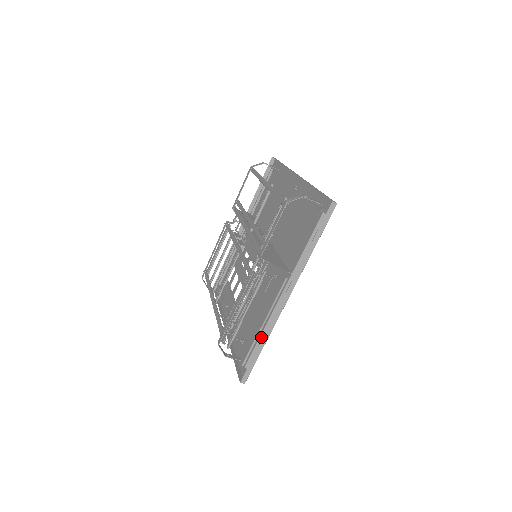
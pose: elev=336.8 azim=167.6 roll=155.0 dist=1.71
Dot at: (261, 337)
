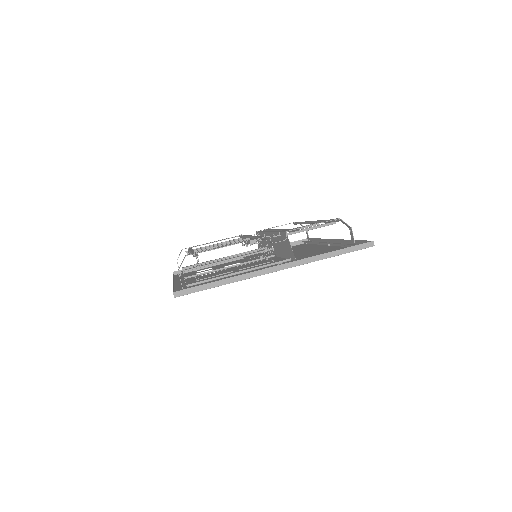
Dot at: occluded
